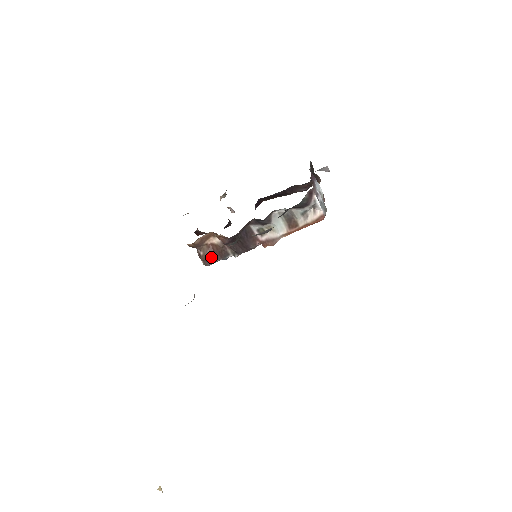
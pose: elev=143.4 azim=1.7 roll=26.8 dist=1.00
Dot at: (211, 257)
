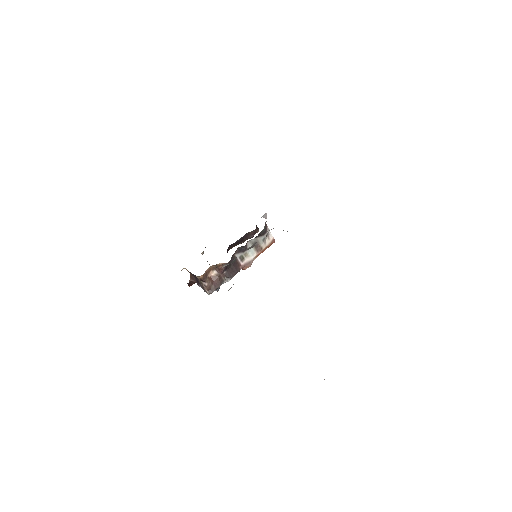
Dot at: (213, 286)
